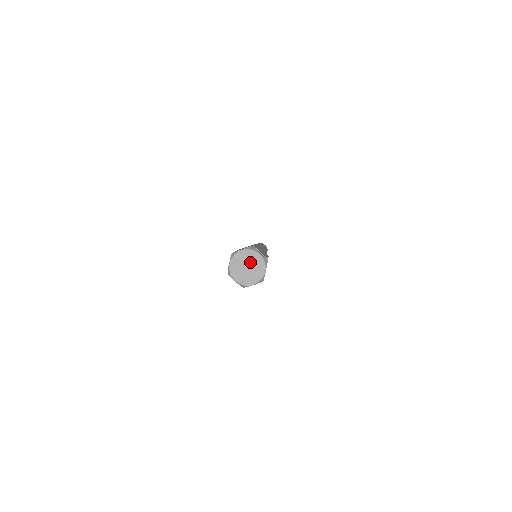
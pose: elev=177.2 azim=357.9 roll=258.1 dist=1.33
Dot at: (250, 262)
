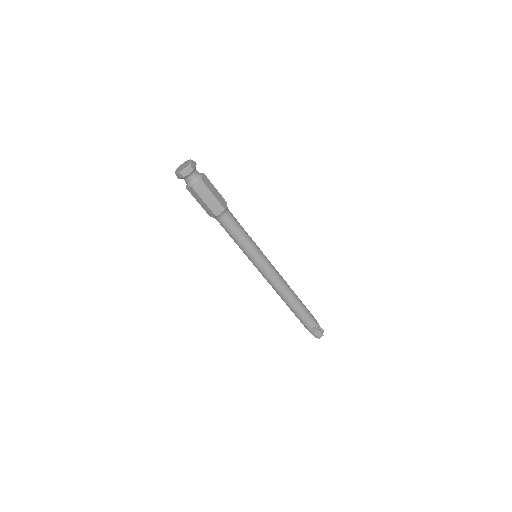
Dot at: (185, 164)
